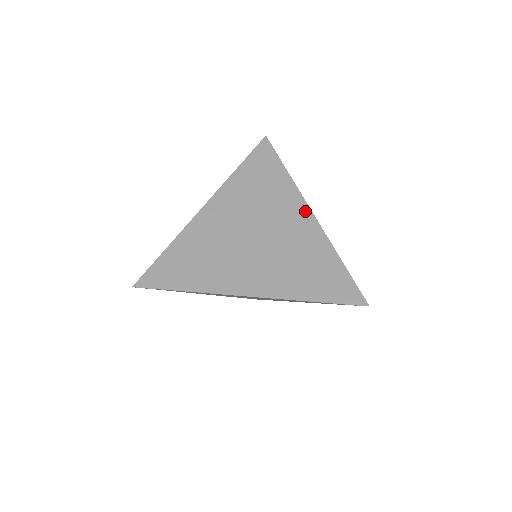
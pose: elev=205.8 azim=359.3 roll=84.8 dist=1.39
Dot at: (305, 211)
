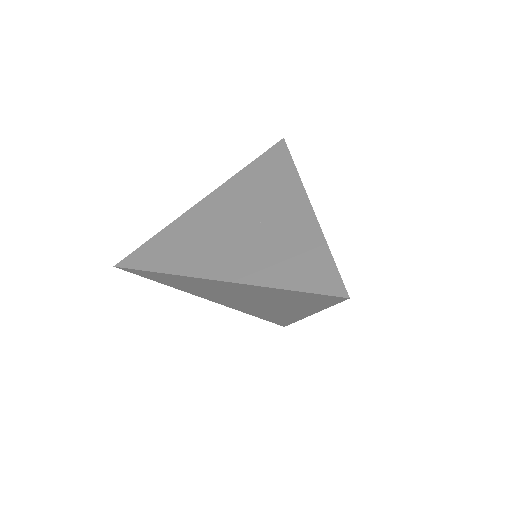
Dot at: (303, 202)
